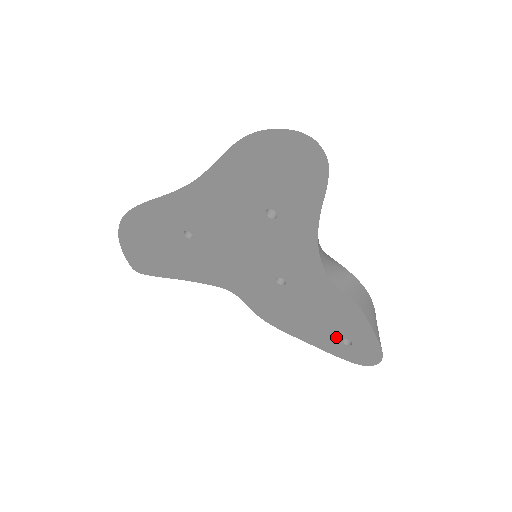
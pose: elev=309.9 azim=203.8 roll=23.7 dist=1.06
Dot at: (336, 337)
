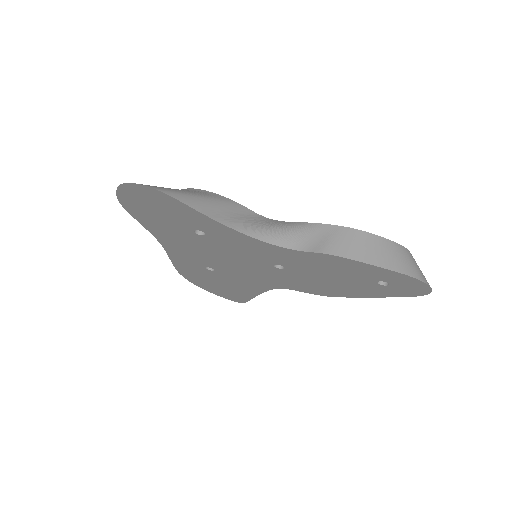
Dot at: (371, 284)
